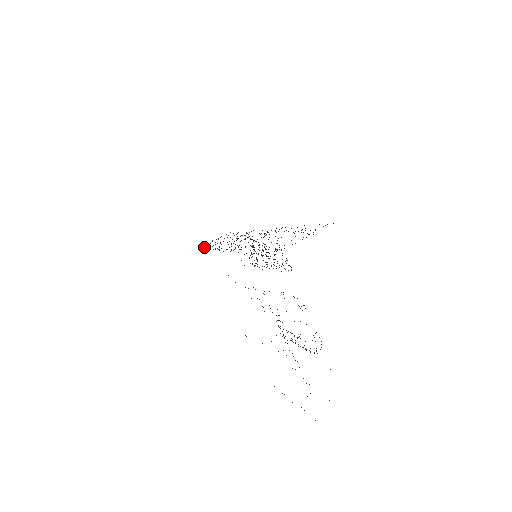
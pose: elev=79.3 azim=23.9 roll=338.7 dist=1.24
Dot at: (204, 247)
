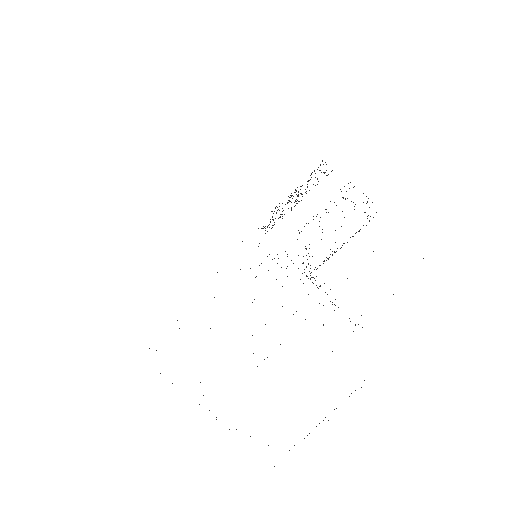
Dot at: occluded
